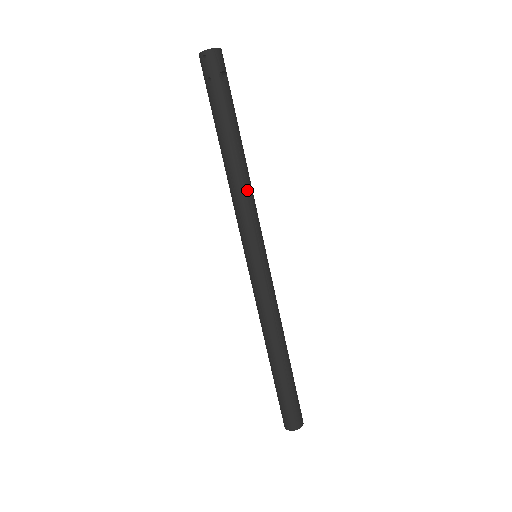
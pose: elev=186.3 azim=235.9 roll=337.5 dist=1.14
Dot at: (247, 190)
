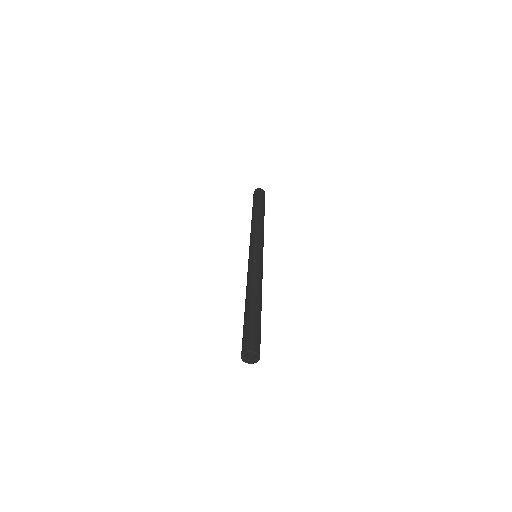
Dot at: occluded
